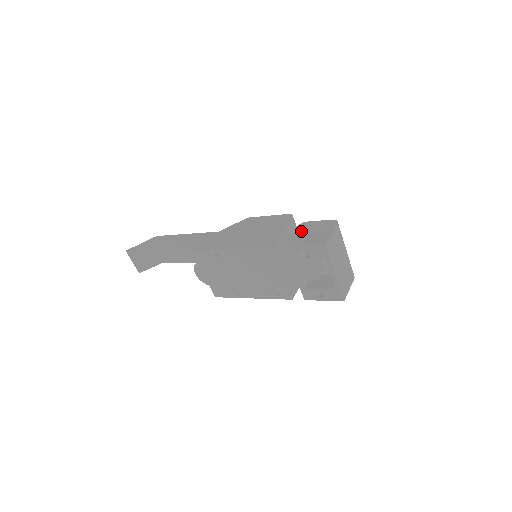
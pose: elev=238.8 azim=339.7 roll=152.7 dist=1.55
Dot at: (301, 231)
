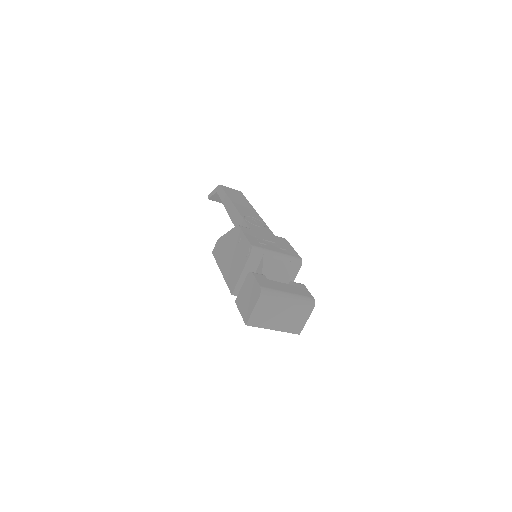
Dot at: (245, 287)
